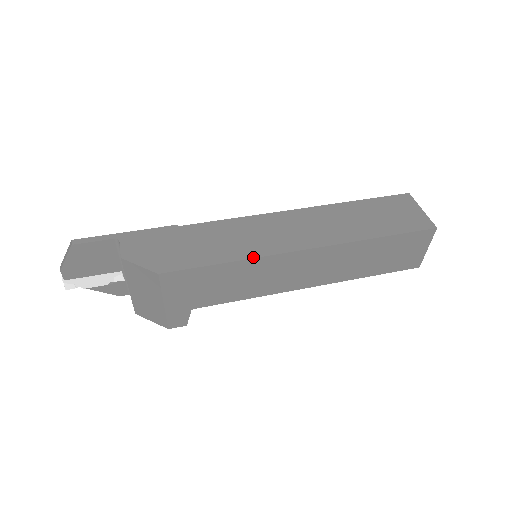
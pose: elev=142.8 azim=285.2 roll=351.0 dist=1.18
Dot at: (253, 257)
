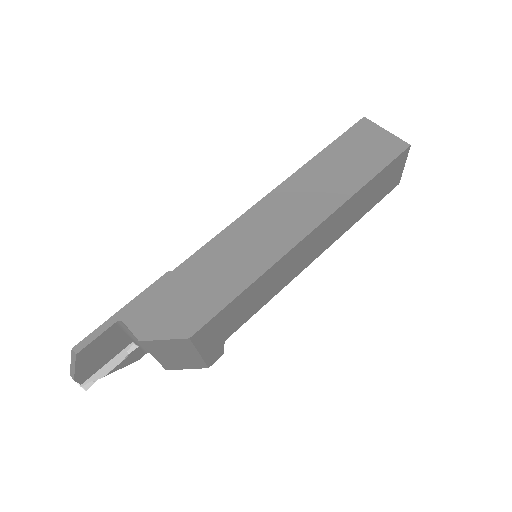
Dot at: (267, 268)
